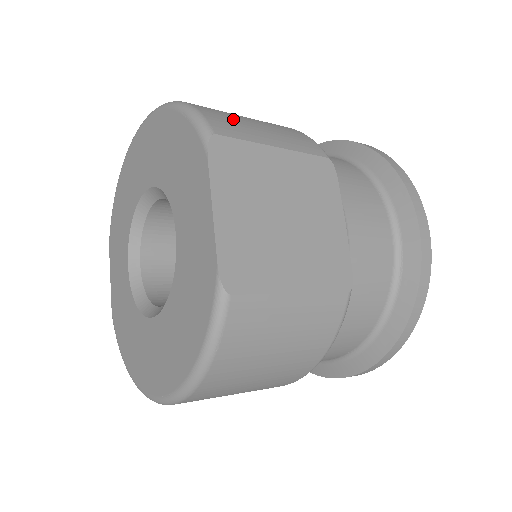
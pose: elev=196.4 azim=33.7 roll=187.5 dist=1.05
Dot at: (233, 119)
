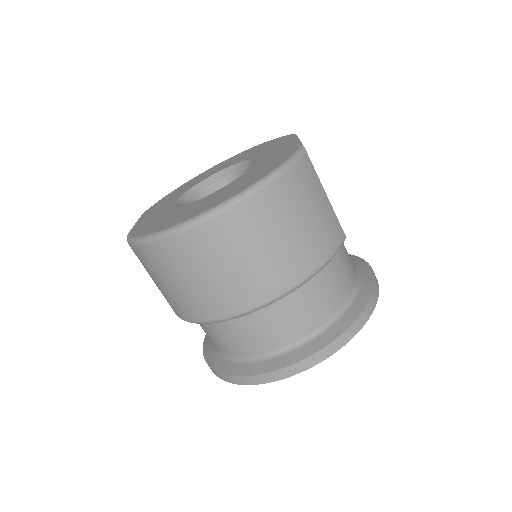
Dot at: occluded
